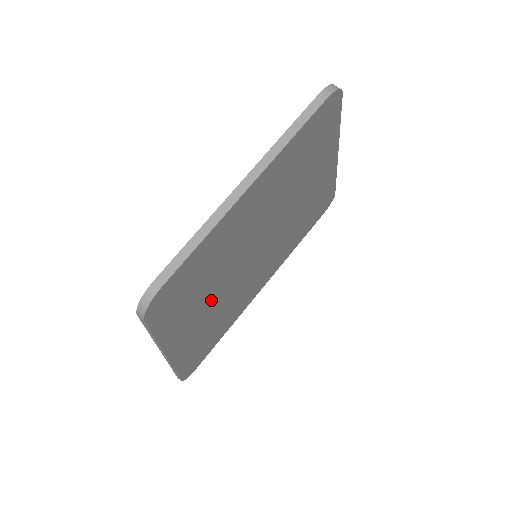
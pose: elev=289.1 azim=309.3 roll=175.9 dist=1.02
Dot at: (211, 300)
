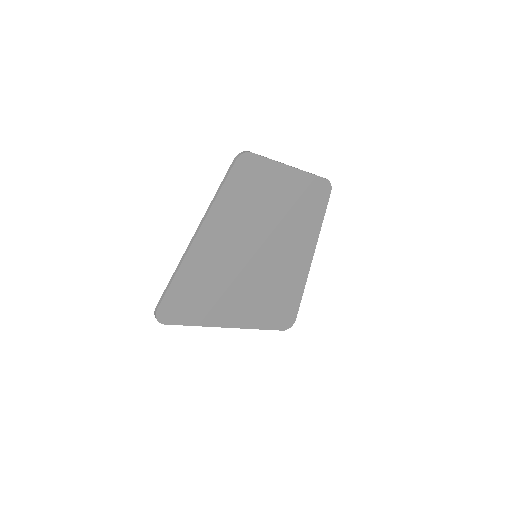
Dot at: (234, 230)
